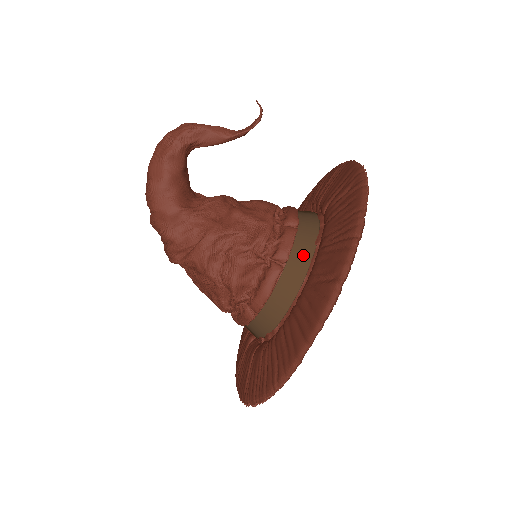
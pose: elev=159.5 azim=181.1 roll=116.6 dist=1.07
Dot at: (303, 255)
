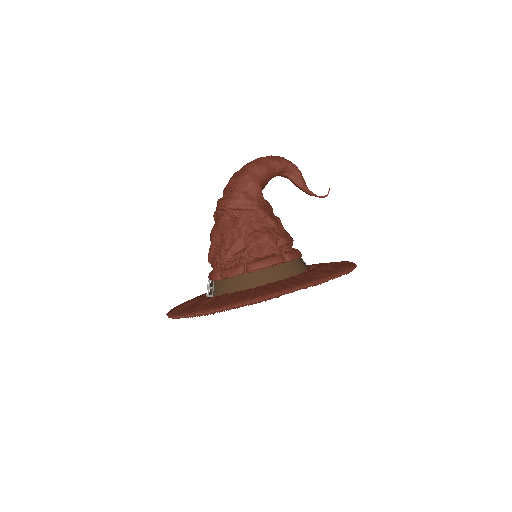
Dot at: (298, 267)
